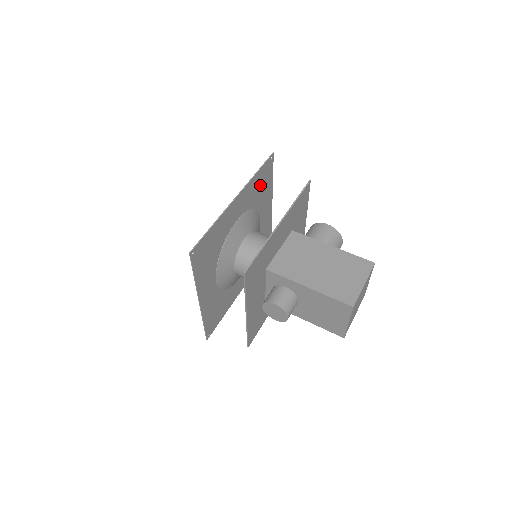
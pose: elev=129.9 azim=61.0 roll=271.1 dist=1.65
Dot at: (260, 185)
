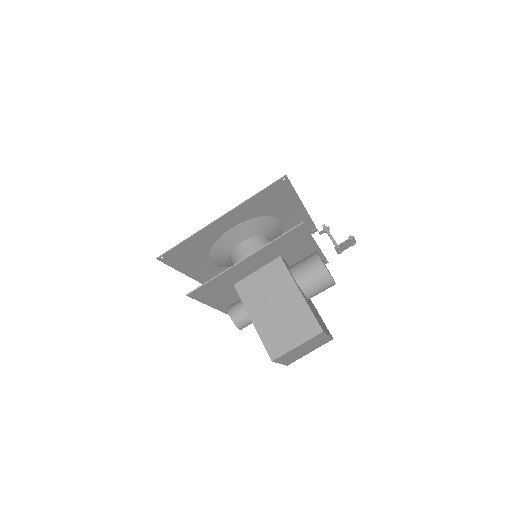
Dot at: (268, 200)
